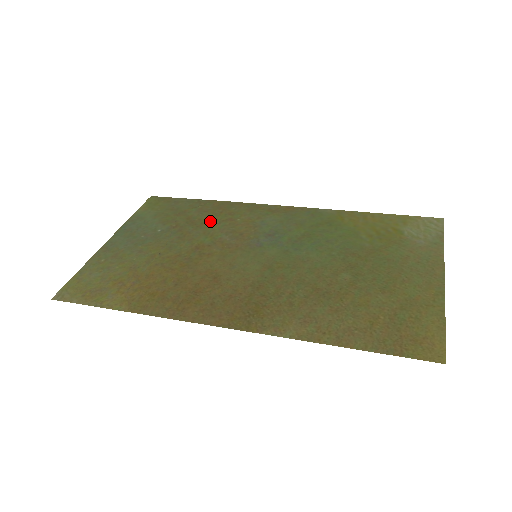
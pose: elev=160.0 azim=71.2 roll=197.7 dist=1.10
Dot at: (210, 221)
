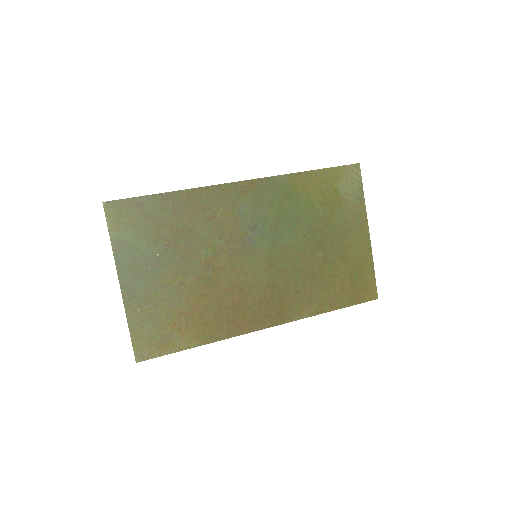
Dot at: (195, 226)
